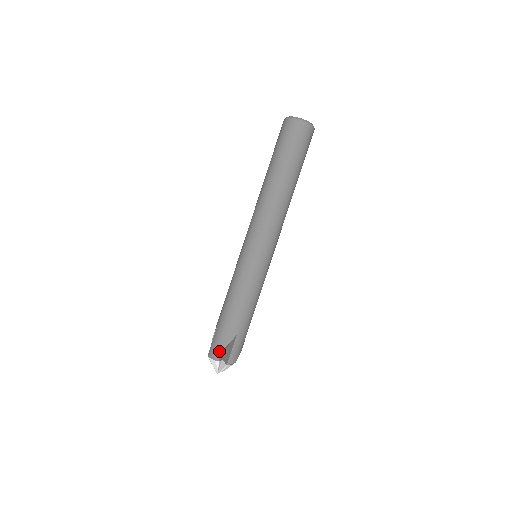
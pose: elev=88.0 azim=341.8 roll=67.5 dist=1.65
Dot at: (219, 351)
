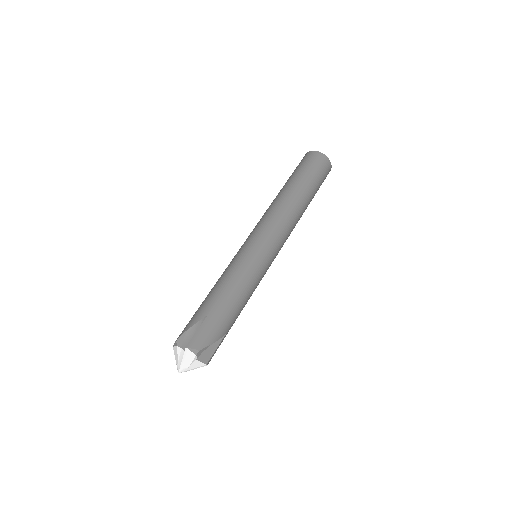
Dot at: (183, 332)
